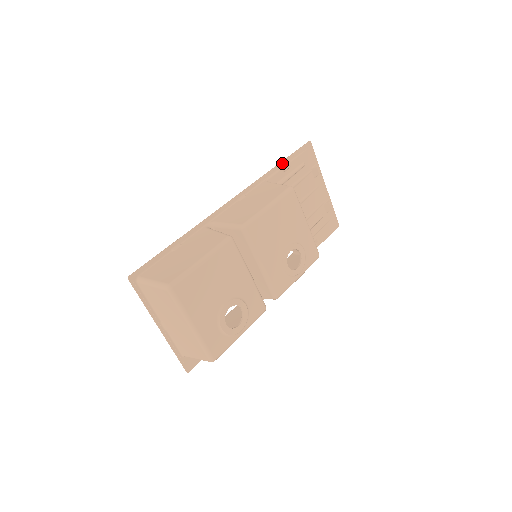
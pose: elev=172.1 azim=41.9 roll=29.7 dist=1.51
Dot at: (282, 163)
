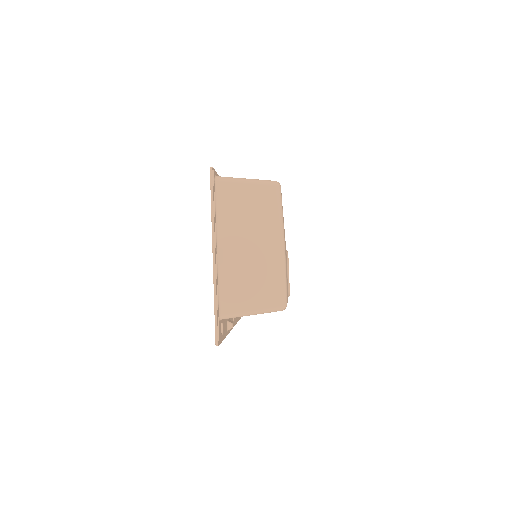
Dot at: occluded
